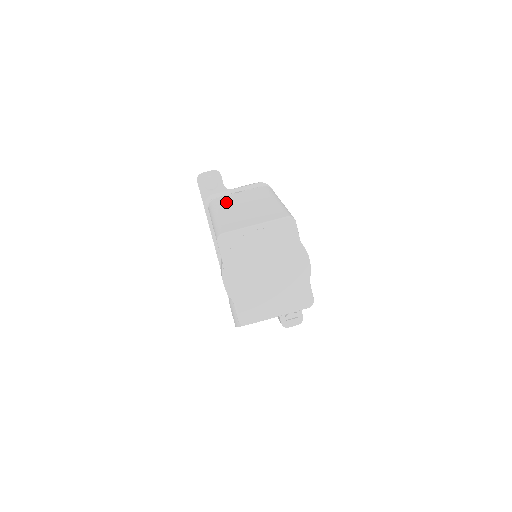
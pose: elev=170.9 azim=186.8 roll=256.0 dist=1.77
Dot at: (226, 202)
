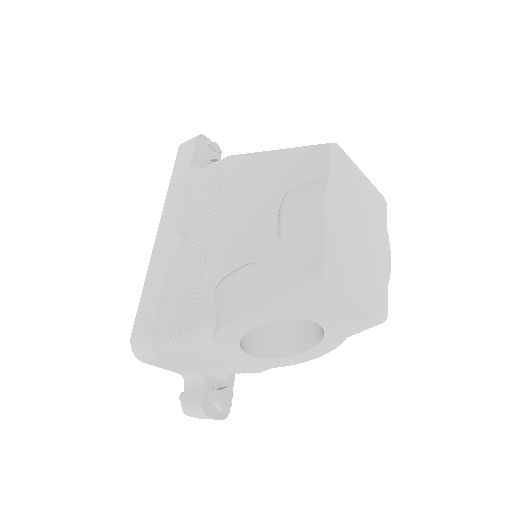
Dot at: occluded
